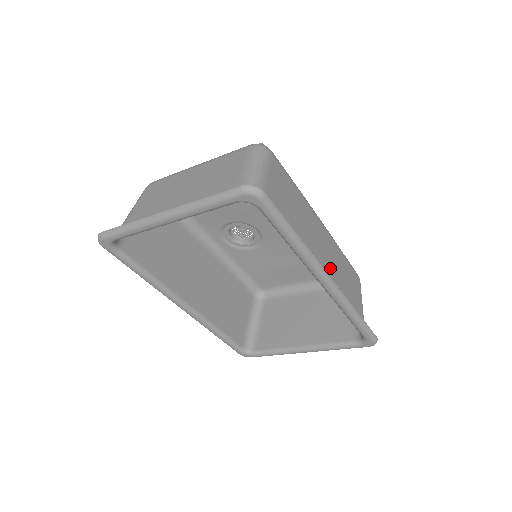
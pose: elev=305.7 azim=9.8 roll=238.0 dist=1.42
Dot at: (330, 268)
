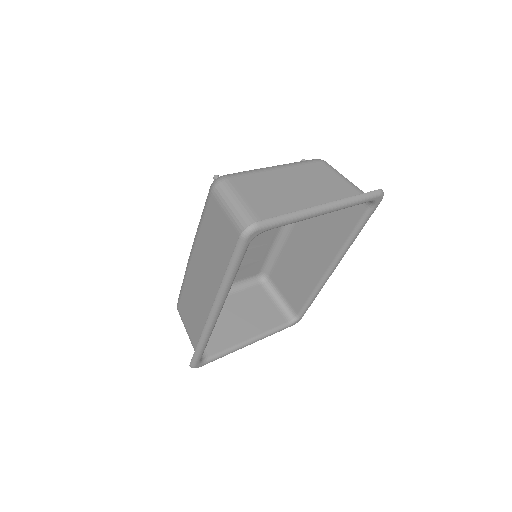
Dot at: (309, 261)
